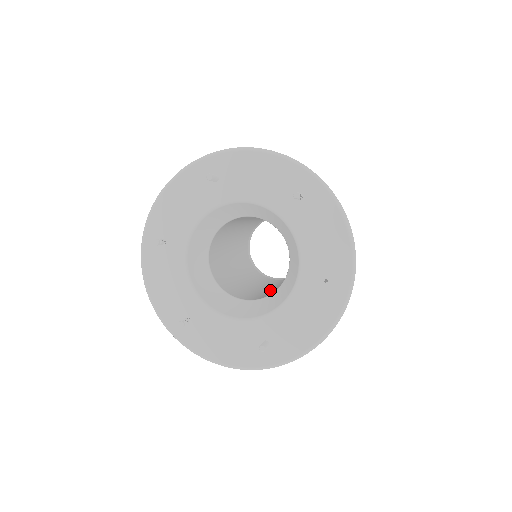
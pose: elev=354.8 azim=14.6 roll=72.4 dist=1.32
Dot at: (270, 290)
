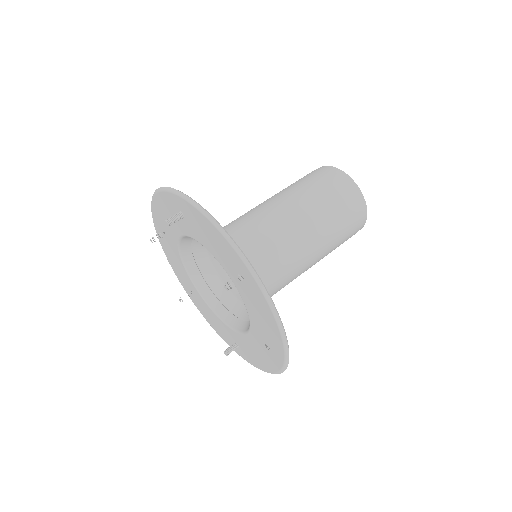
Dot at: occluded
